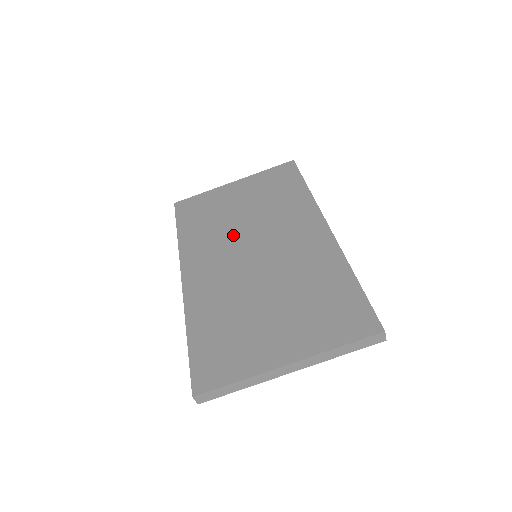
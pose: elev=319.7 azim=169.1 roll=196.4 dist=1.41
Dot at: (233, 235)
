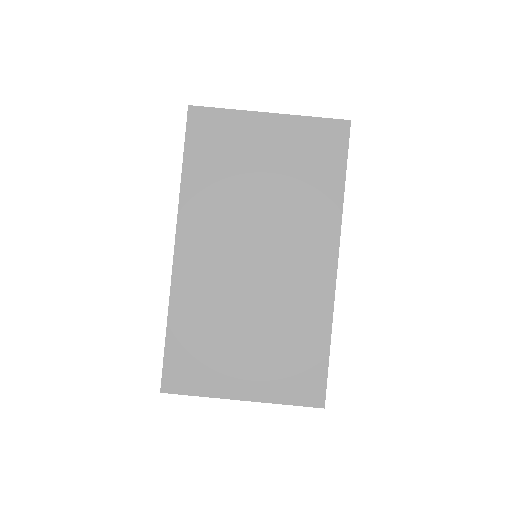
Dot at: (242, 216)
